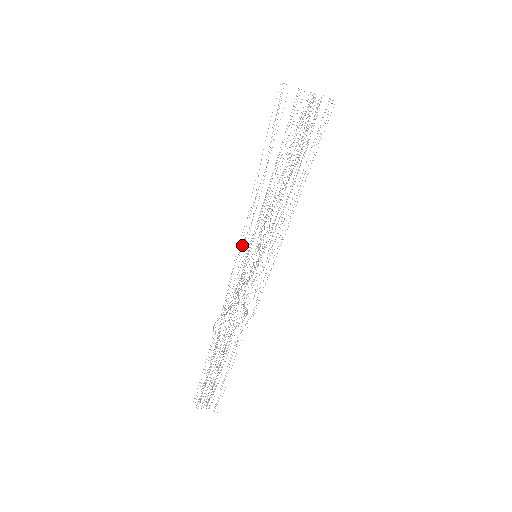
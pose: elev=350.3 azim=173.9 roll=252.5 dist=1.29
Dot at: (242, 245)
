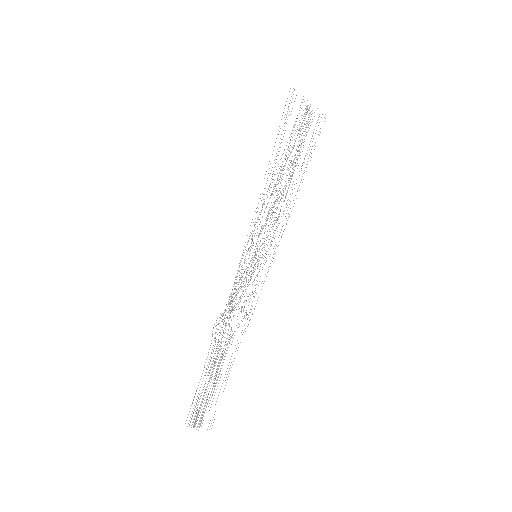
Dot at: occluded
